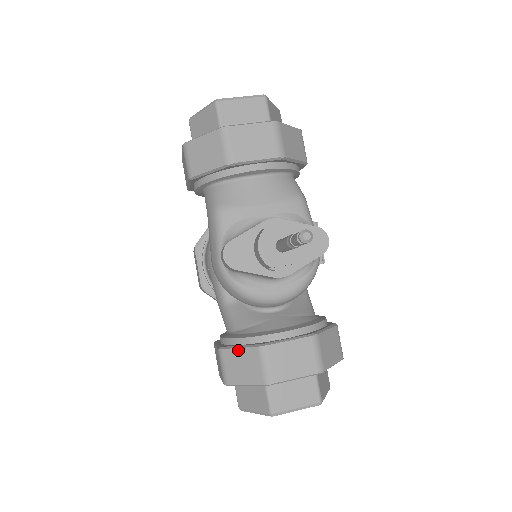
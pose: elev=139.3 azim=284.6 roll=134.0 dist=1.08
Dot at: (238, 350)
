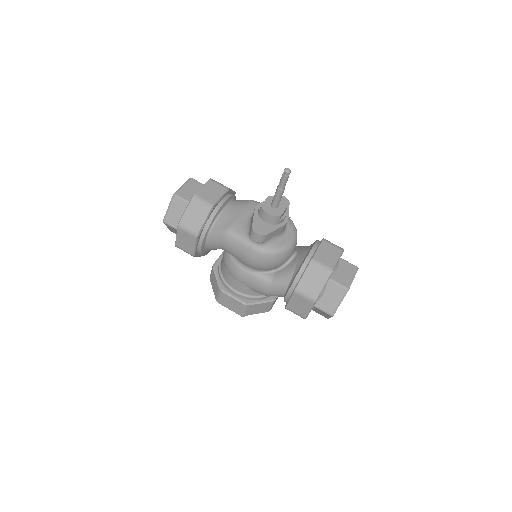
Dot at: (303, 277)
